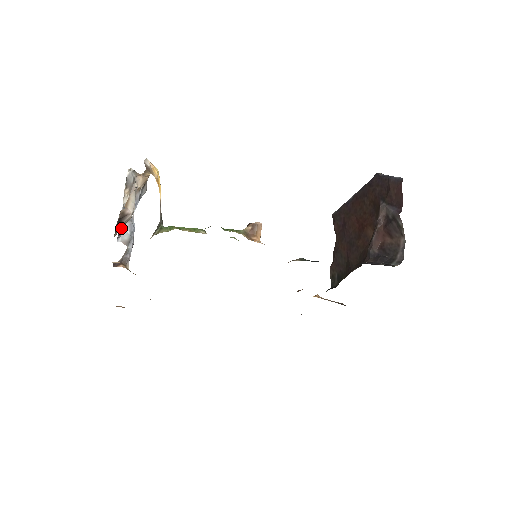
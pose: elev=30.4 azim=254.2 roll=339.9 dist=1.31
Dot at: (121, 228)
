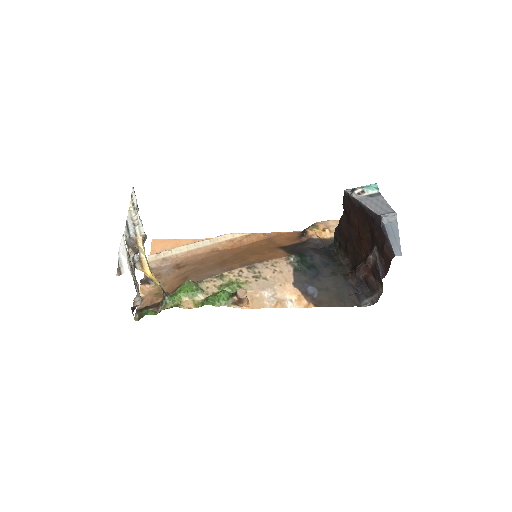
Dot at: occluded
